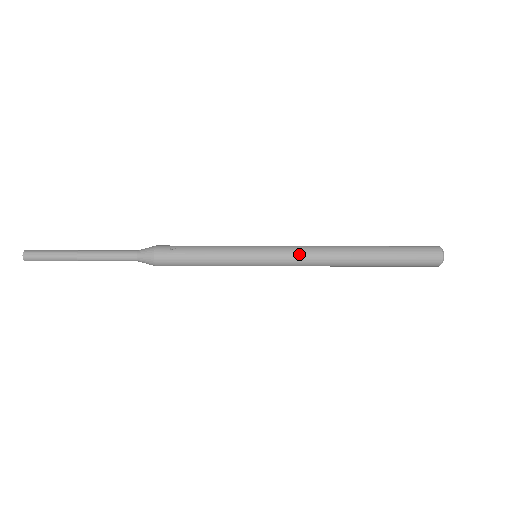
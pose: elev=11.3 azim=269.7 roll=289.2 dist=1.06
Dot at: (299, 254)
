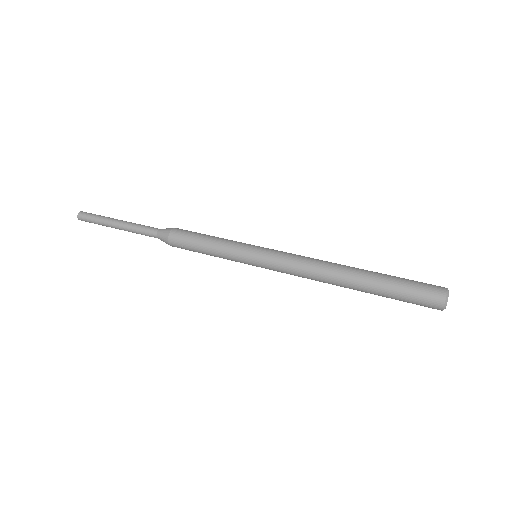
Dot at: occluded
